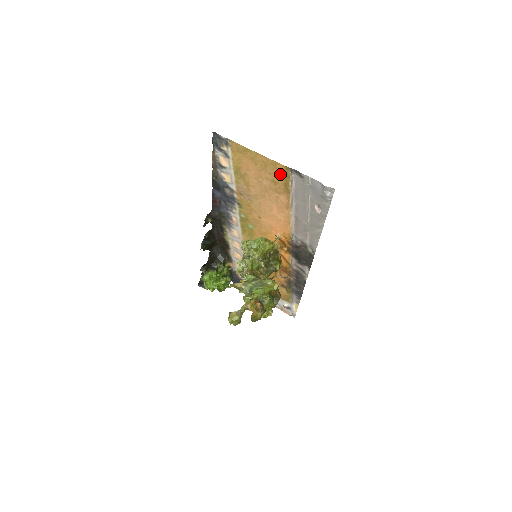
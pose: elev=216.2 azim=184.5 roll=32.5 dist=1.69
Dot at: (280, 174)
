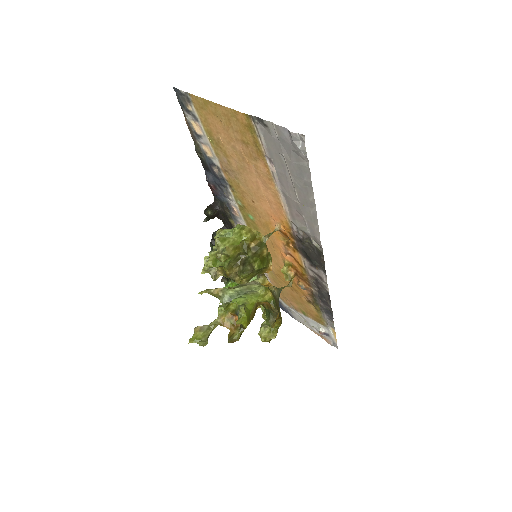
Dot at: (245, 128)
